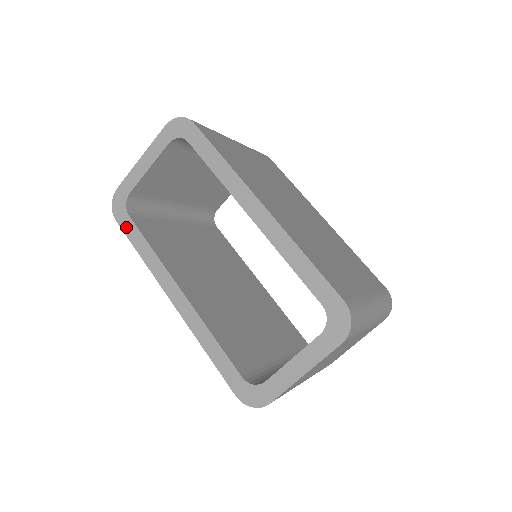
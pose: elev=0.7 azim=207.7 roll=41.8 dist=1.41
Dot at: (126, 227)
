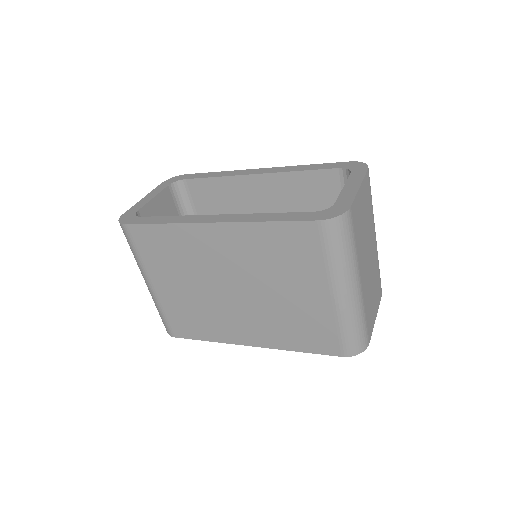
Dot at: (140, 221)
